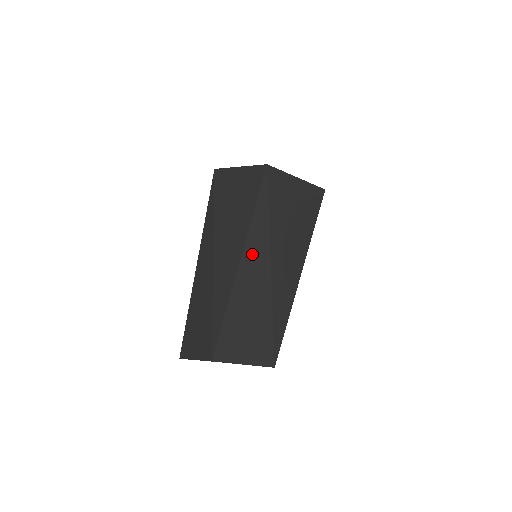
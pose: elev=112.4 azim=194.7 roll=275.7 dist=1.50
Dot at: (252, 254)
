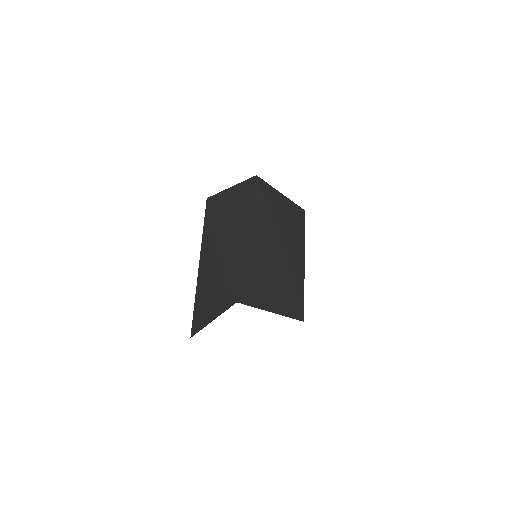
Dot at: (258, 226)
